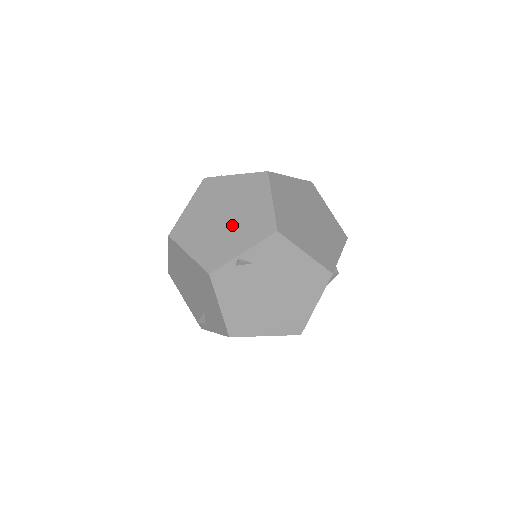
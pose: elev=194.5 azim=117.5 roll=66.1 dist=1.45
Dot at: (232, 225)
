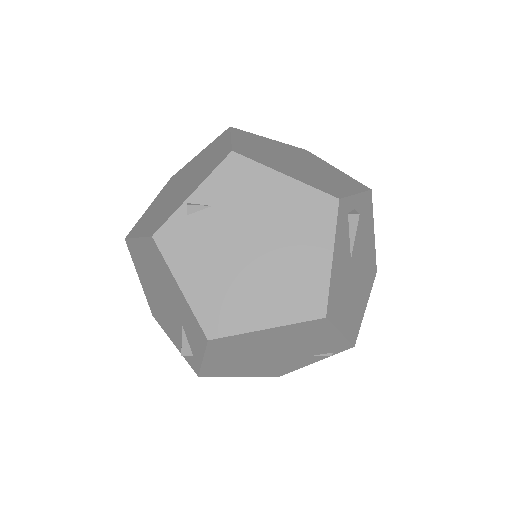
Dot at: (186, 184)
